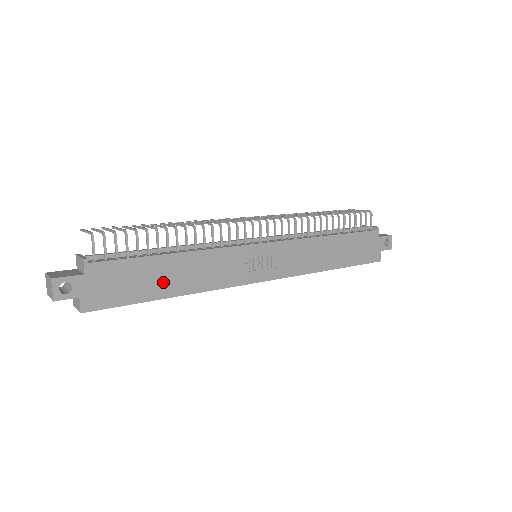
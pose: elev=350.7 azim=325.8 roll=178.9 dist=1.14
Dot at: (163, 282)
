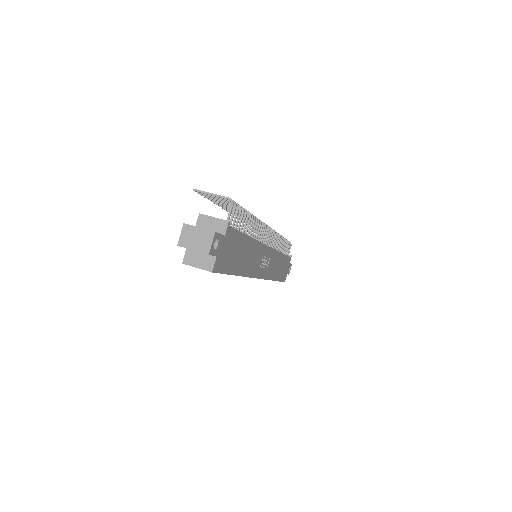
Dot at: (240, 260)
